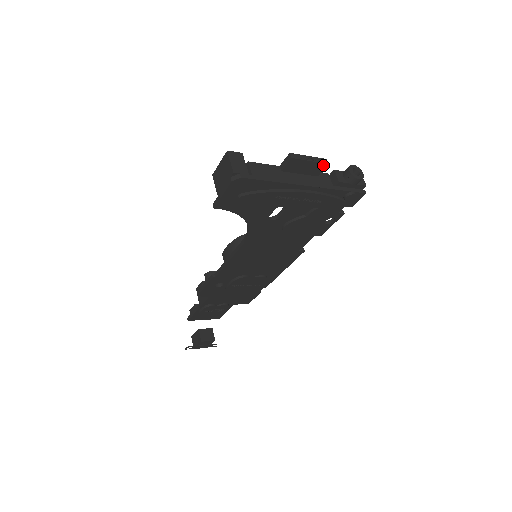
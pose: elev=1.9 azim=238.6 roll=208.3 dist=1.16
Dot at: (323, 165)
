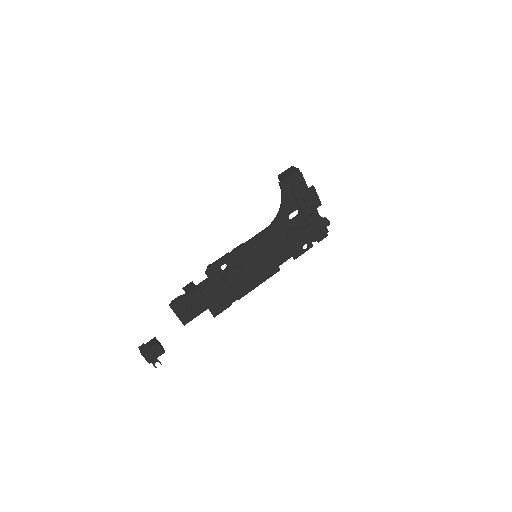
Dot at: (320, 203)
